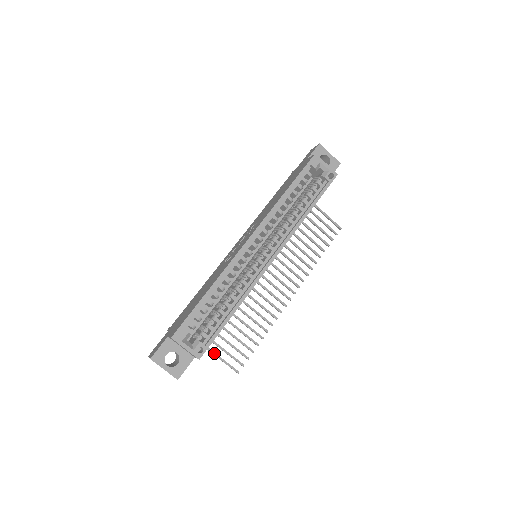
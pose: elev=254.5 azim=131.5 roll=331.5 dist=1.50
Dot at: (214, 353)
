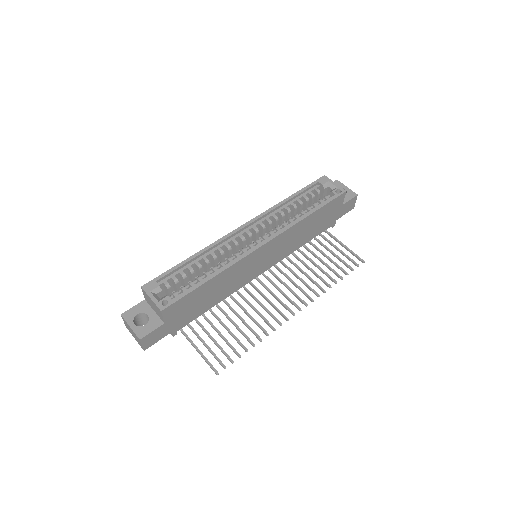
Dot at: (196, 347)
